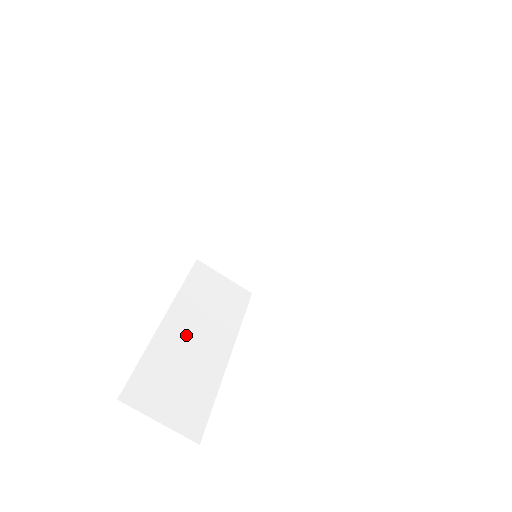
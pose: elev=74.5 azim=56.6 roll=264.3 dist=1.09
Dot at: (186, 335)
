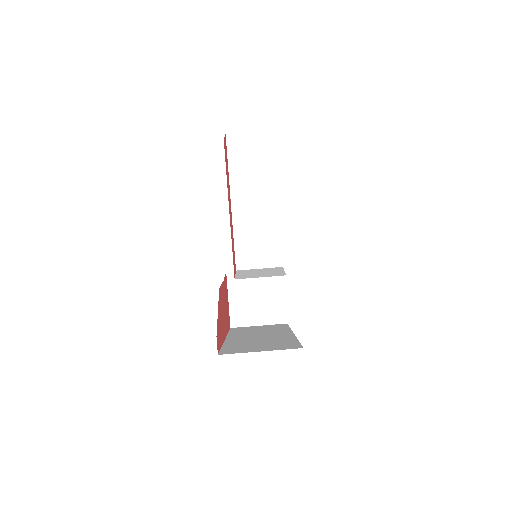
Dot at: (250, 338)
